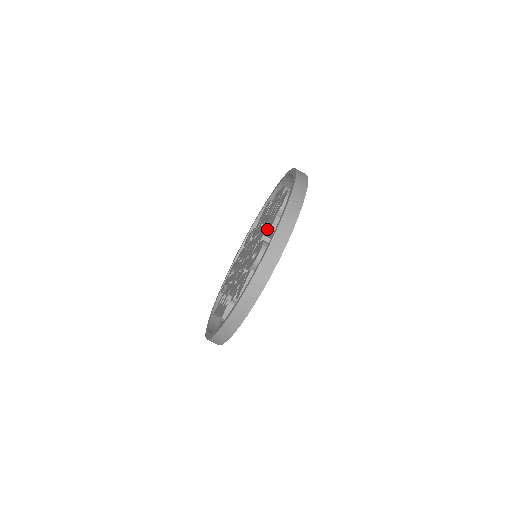
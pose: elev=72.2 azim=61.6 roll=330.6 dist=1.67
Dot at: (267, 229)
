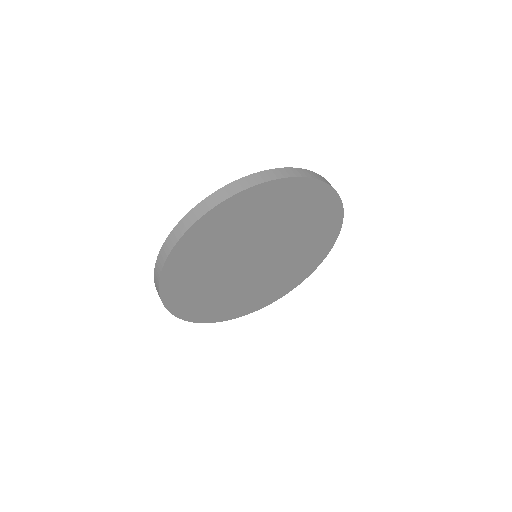
Dot at: occluded
